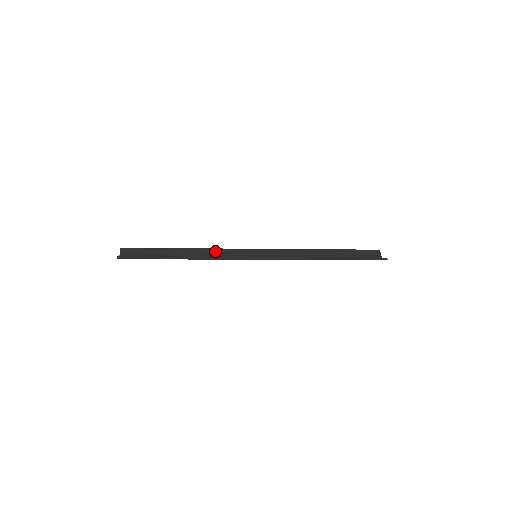
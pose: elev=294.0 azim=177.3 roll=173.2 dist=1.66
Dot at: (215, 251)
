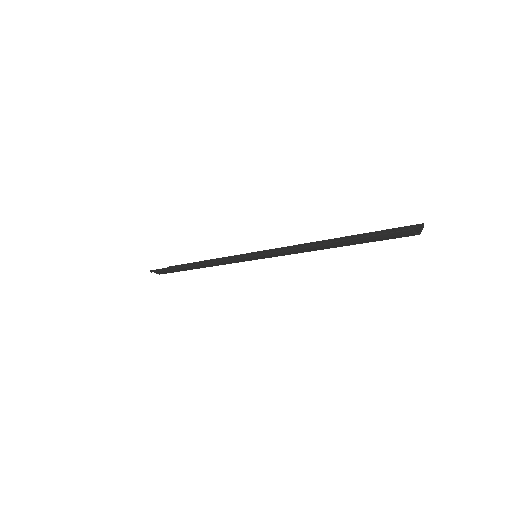
Dot at: occluded
